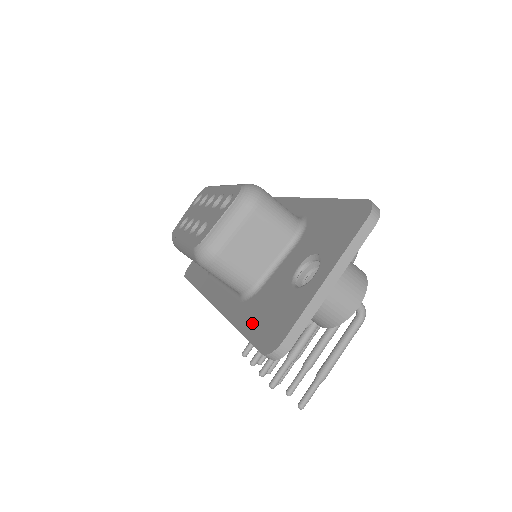
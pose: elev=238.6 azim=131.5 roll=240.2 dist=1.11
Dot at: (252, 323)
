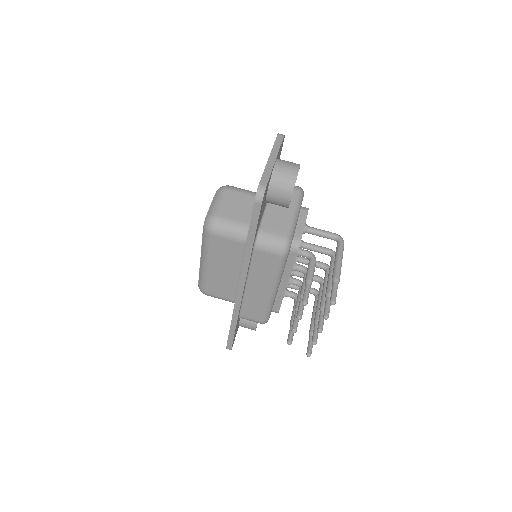
Dot at: occluded
